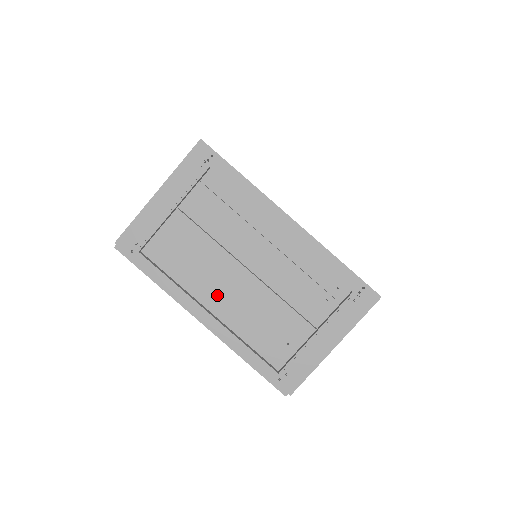
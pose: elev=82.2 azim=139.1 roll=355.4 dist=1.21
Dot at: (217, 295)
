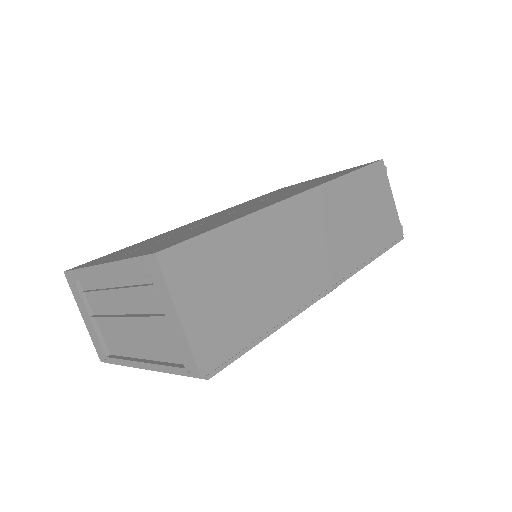
Dot at: (137, 346)
